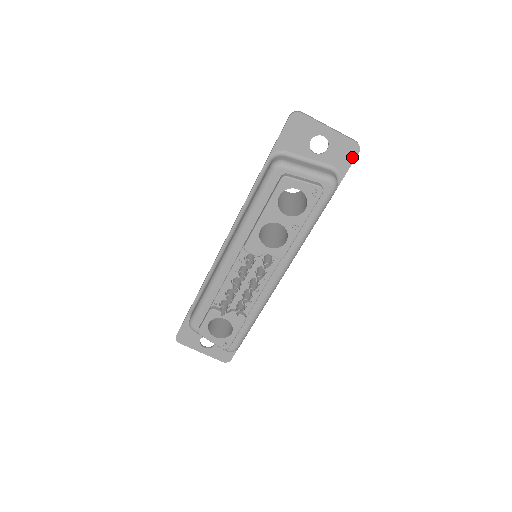
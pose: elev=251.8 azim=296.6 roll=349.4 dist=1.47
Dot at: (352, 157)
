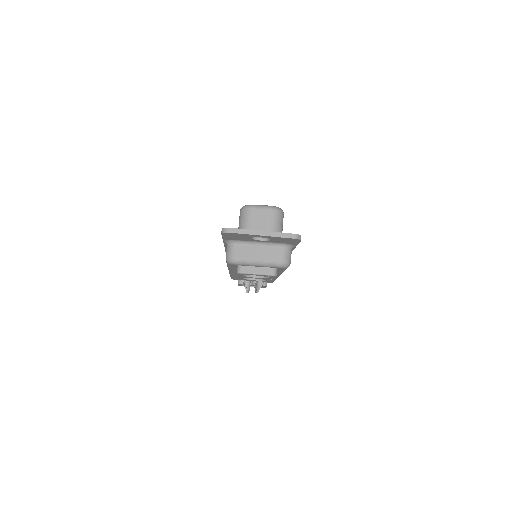
Dot at: (296, 241)
